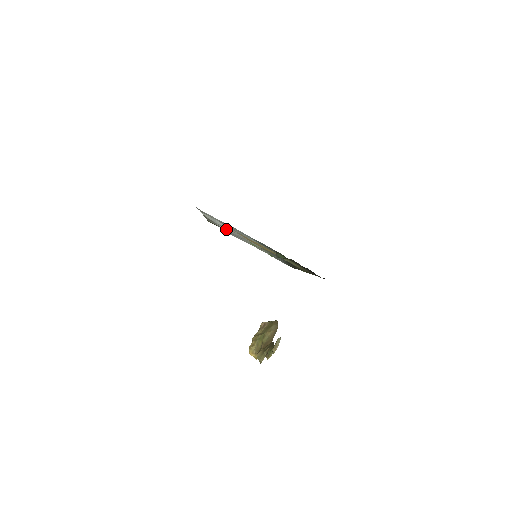
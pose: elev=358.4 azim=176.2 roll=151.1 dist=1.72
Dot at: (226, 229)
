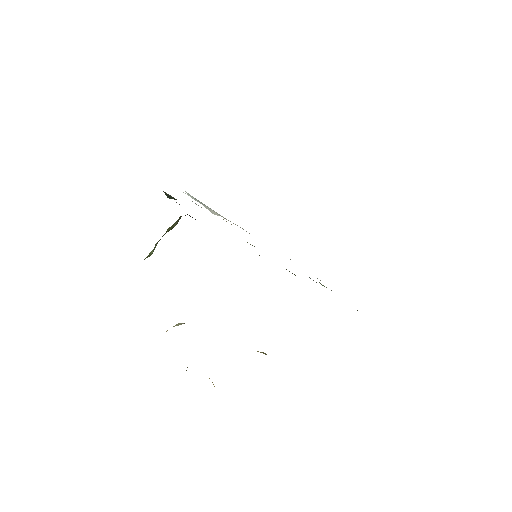
Dot at: (209, 210)
